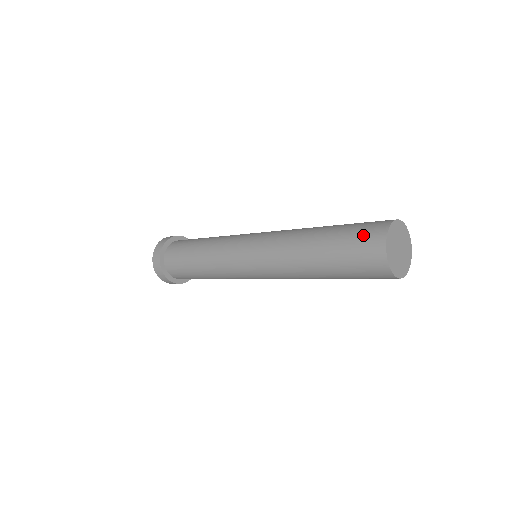
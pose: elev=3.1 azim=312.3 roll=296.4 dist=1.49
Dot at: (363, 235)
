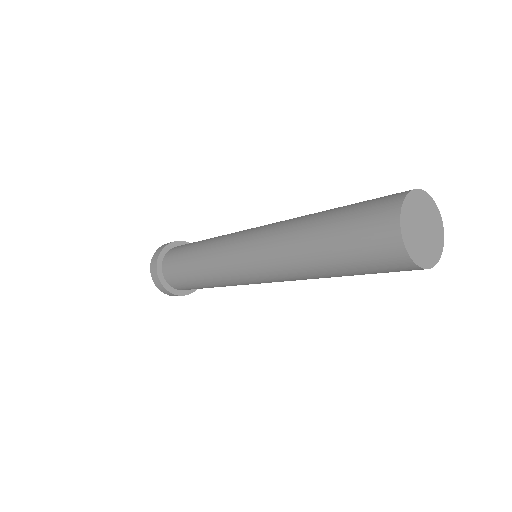
Dot at: (371, 210)
